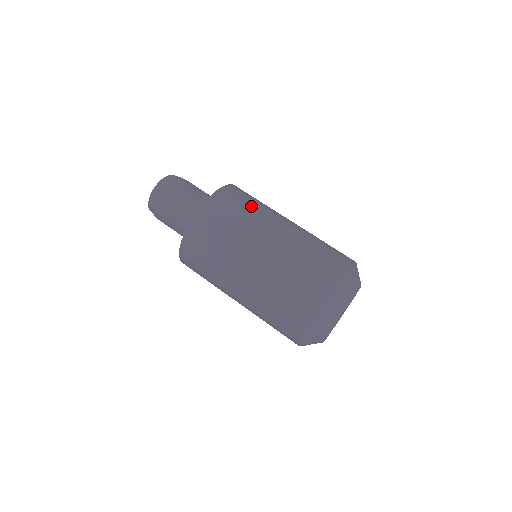
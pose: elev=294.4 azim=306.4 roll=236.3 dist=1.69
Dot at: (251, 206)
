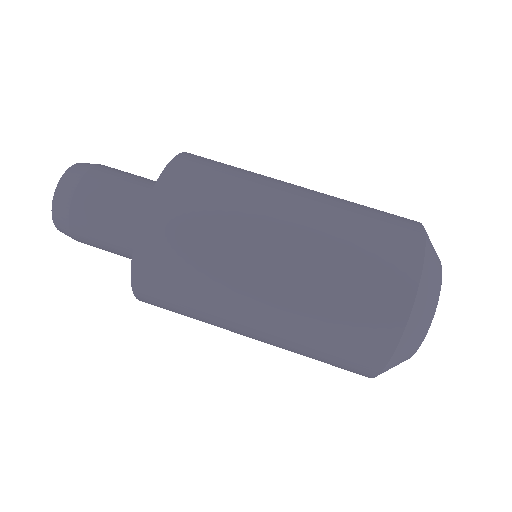
Dot at: (228, 184)
